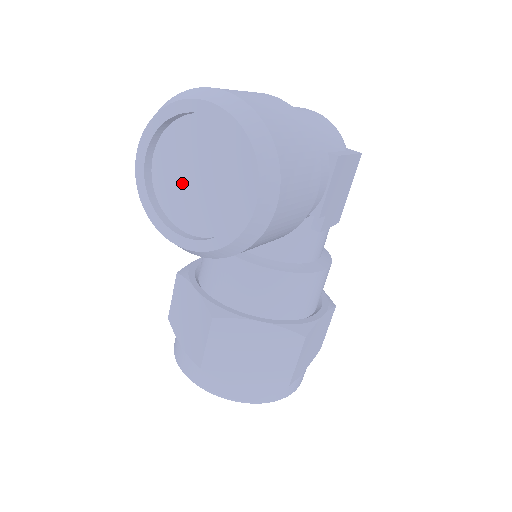
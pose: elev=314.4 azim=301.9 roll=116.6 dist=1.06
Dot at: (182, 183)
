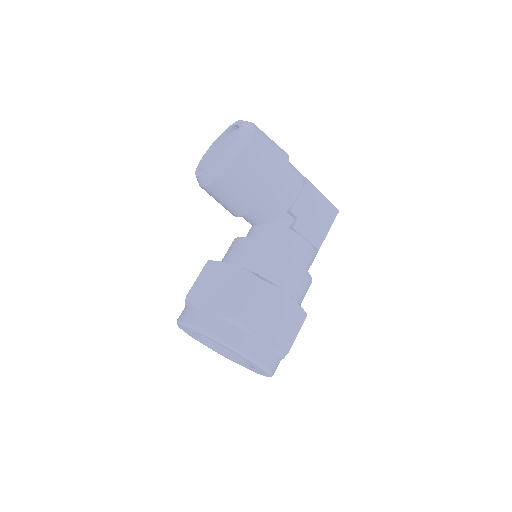
Dot at: (215, 158)
